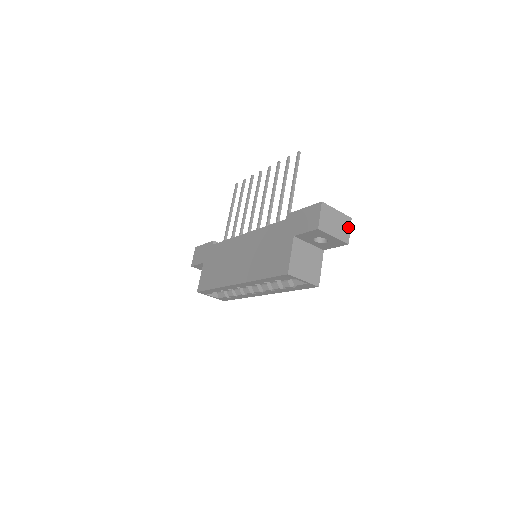
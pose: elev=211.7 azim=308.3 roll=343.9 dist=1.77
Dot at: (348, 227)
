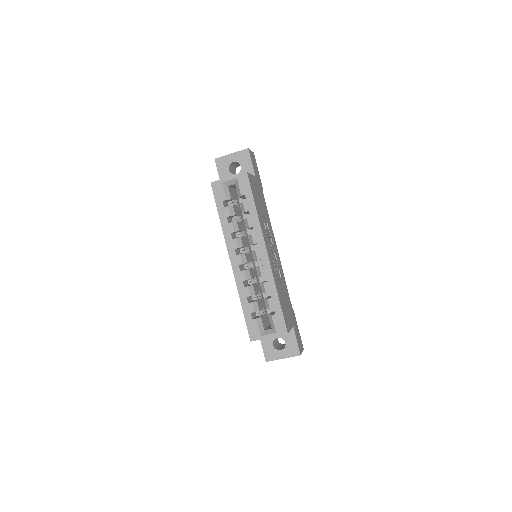
Dot at: occluded
